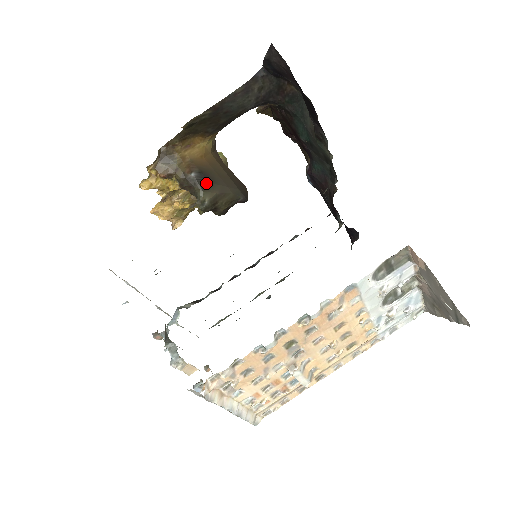
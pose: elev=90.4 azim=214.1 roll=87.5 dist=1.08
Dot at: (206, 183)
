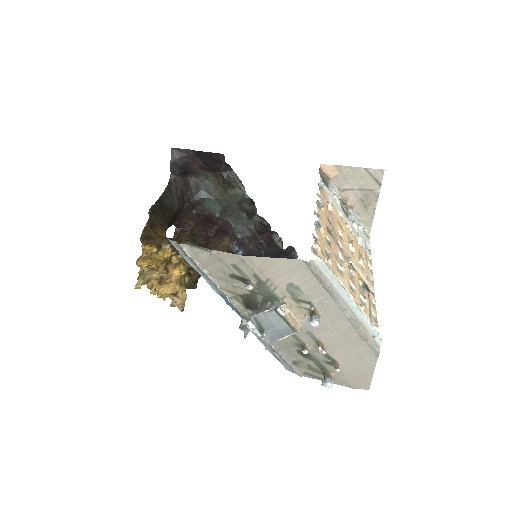
Dot at: (186, 240)
